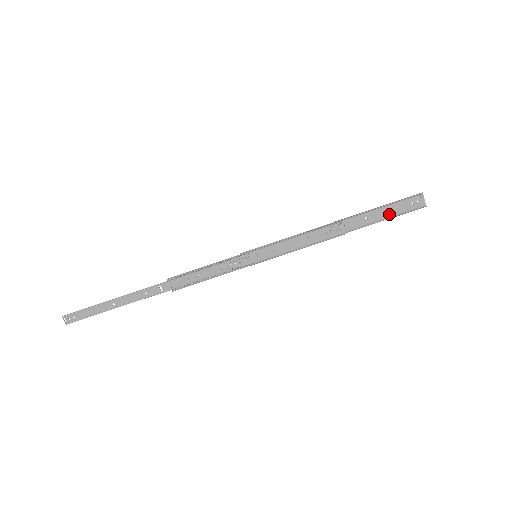
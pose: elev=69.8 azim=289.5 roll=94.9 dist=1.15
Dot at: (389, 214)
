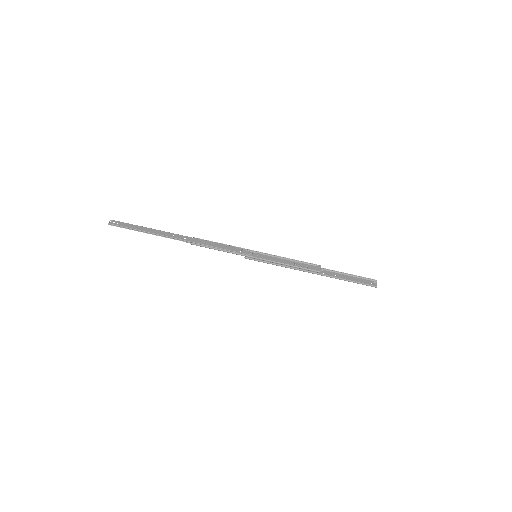
Dot at: (351, 280)
